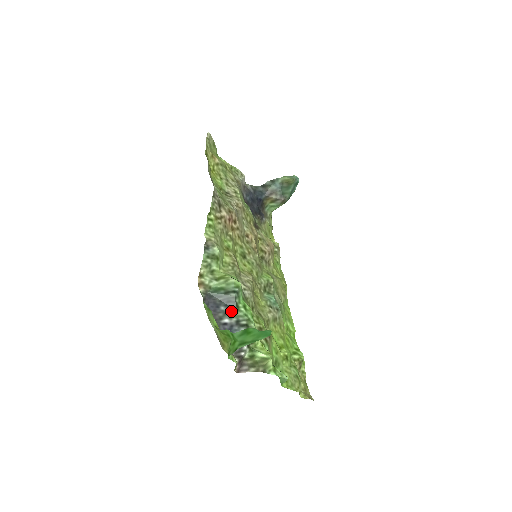
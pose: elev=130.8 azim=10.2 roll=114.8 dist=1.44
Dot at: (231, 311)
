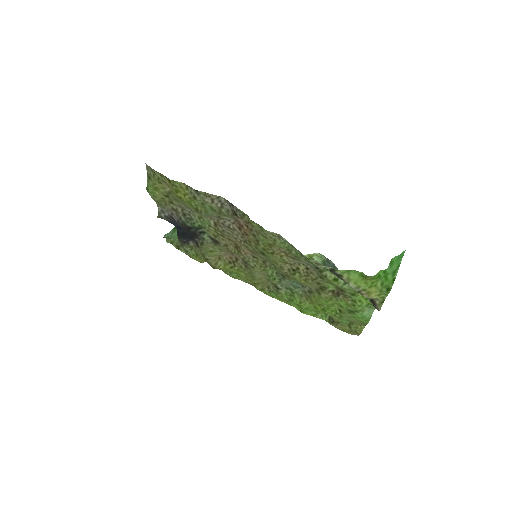
Dot at: occluded
